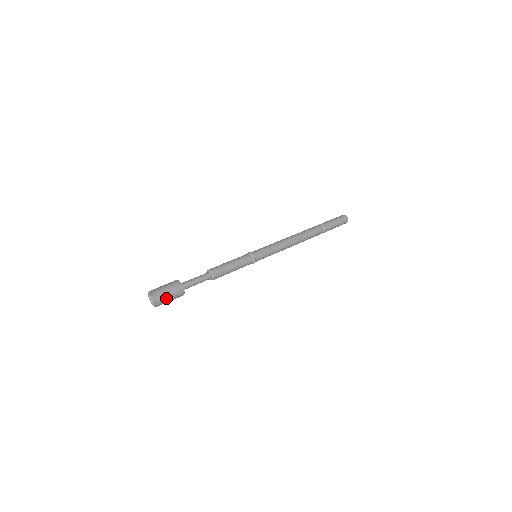
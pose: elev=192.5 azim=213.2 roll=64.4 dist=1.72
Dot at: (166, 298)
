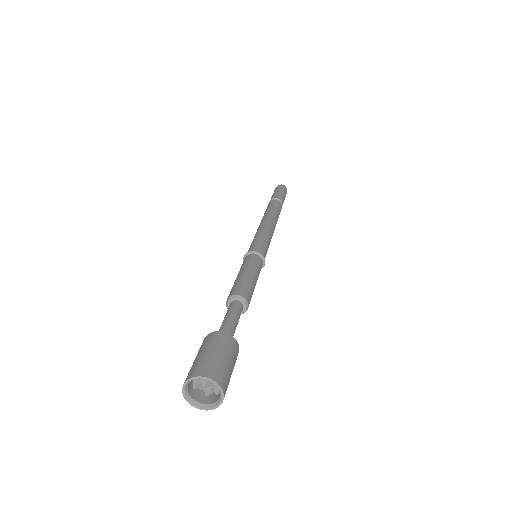
Dot at: (228, 382)
